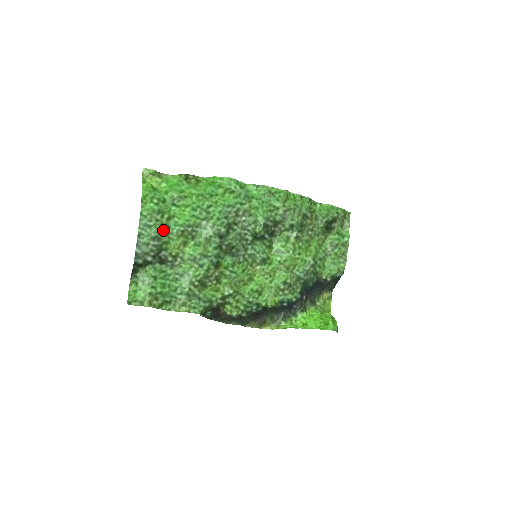
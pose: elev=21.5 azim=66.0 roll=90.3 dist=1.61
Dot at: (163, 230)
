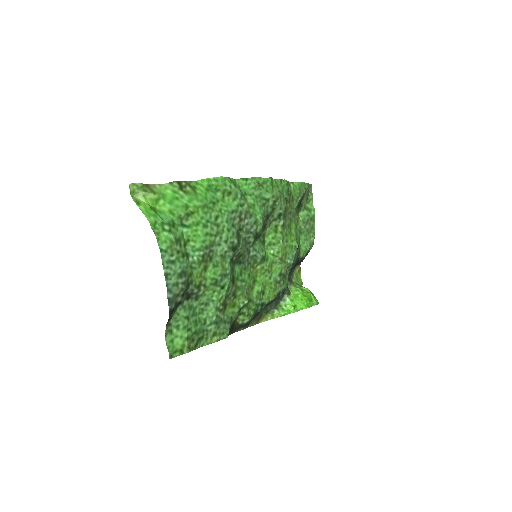
Dot at: (185, 261)
